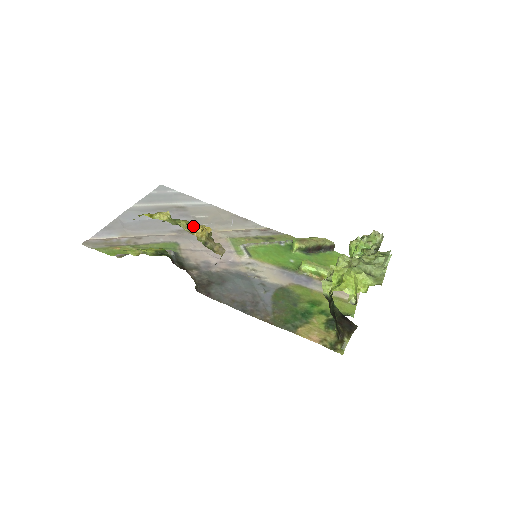
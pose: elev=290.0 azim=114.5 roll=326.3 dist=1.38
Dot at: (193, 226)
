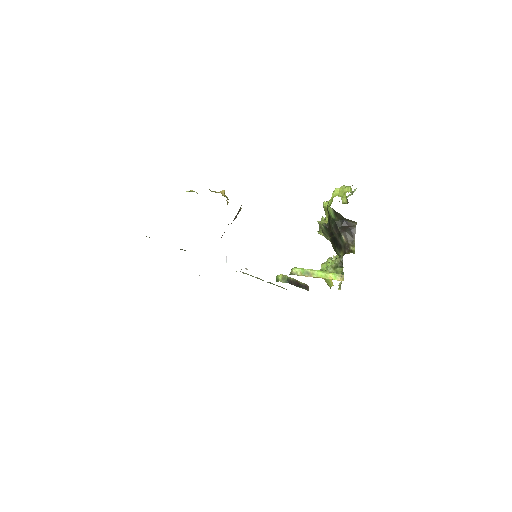
Dot at: (217, 192)
